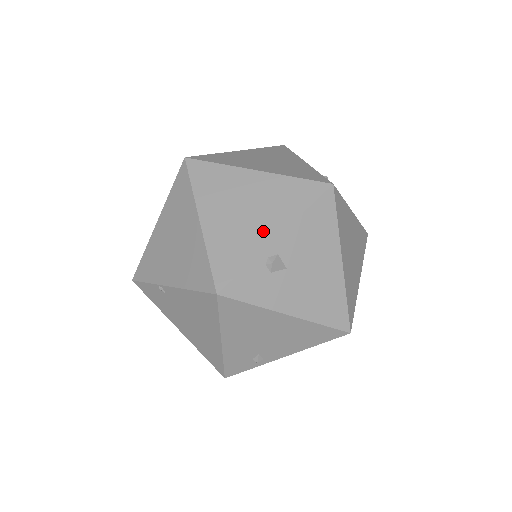
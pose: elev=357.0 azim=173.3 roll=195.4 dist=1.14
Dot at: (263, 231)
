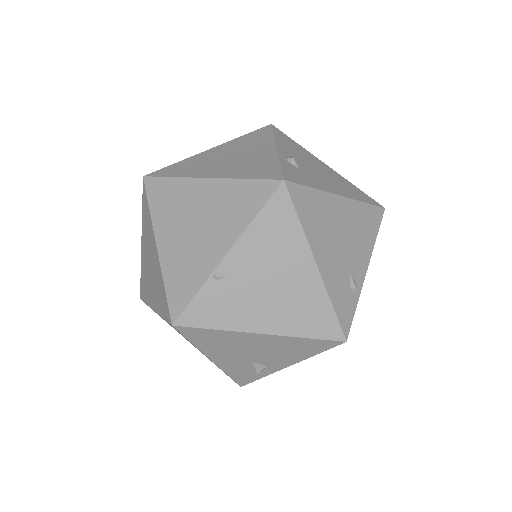
Dot at: (262, 152)
